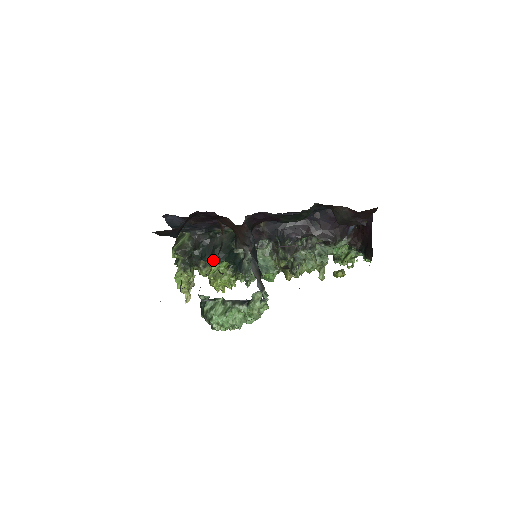
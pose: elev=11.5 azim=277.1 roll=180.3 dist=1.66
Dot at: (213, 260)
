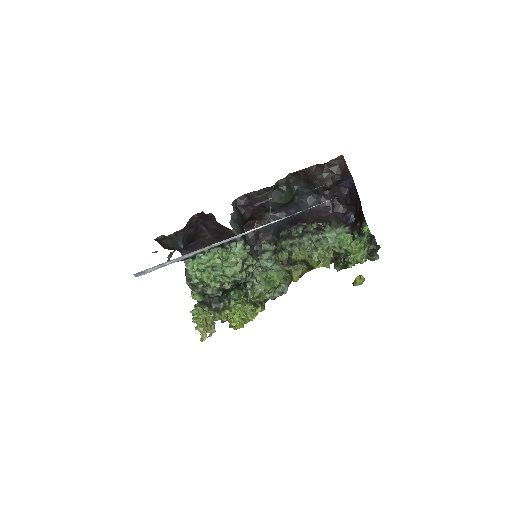
Dot at: (229, 294)
